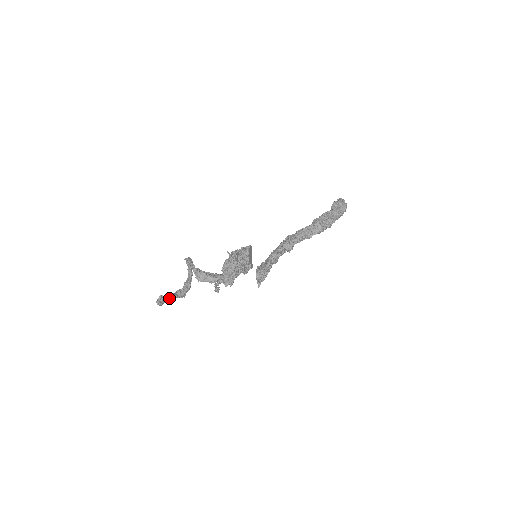
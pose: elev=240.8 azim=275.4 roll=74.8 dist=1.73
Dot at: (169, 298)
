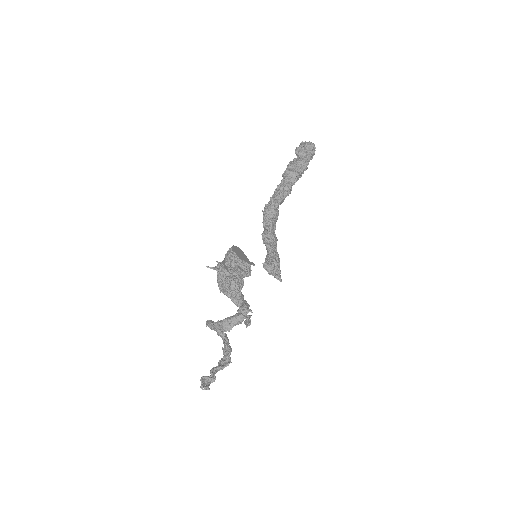
Dot at: (213, 374)
